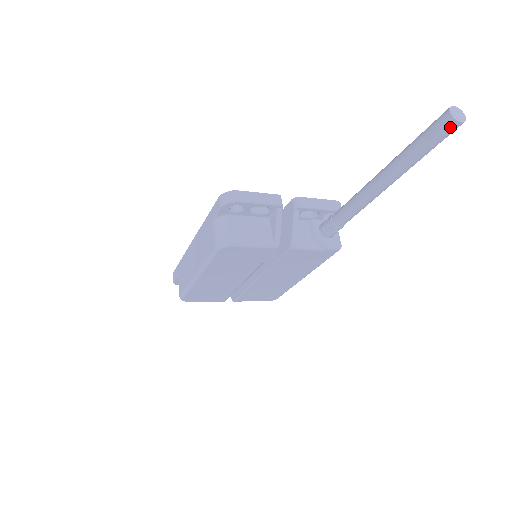
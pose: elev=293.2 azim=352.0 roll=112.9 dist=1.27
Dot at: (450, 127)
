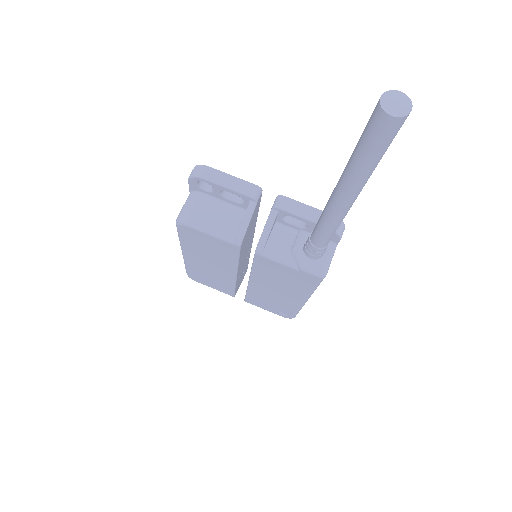
Dot at: (380, 122)
